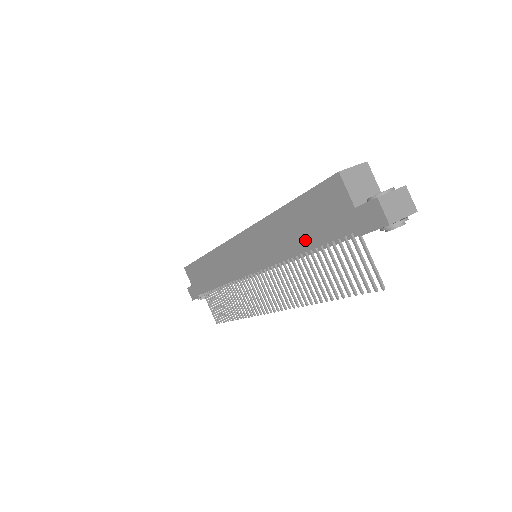
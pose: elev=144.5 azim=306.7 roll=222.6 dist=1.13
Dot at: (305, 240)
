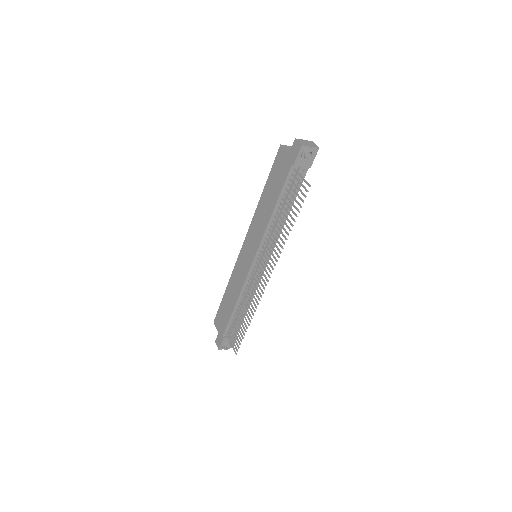
Dot at: (274, 199)
